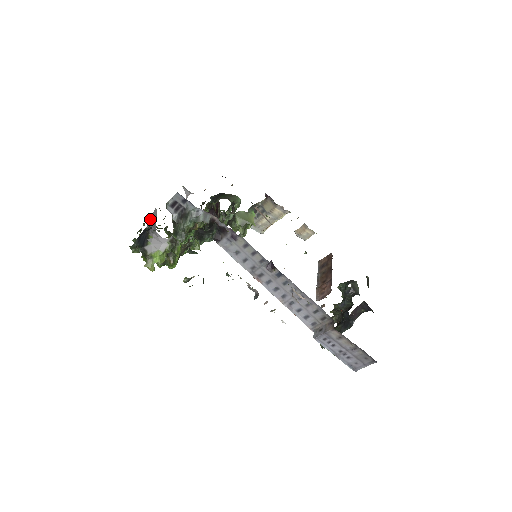
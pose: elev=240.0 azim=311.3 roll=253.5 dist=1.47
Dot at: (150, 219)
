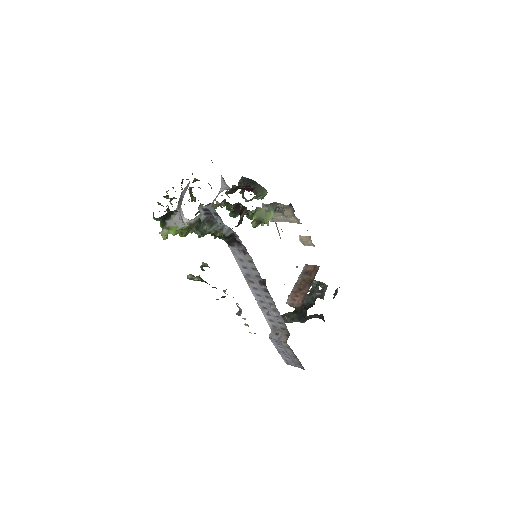
Dot at: (180, 196)
